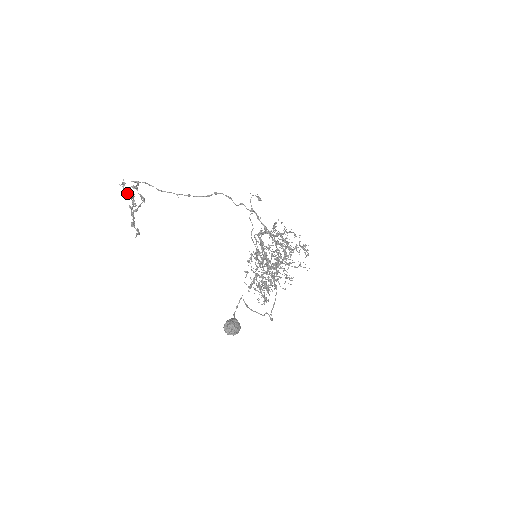
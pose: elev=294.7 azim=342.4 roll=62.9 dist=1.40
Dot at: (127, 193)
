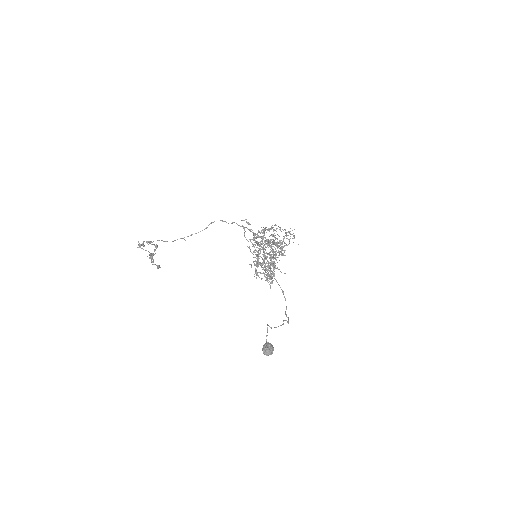
Dot at: occluded
